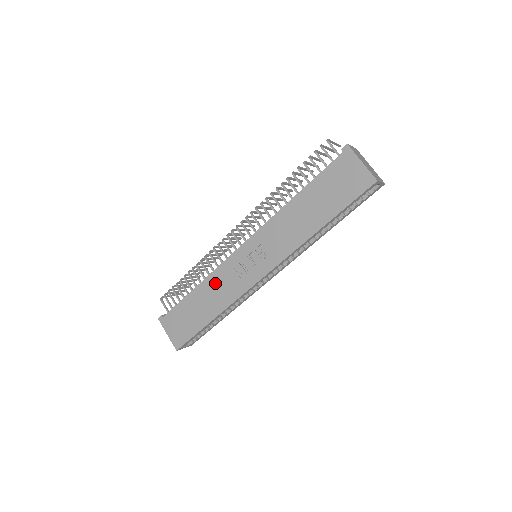
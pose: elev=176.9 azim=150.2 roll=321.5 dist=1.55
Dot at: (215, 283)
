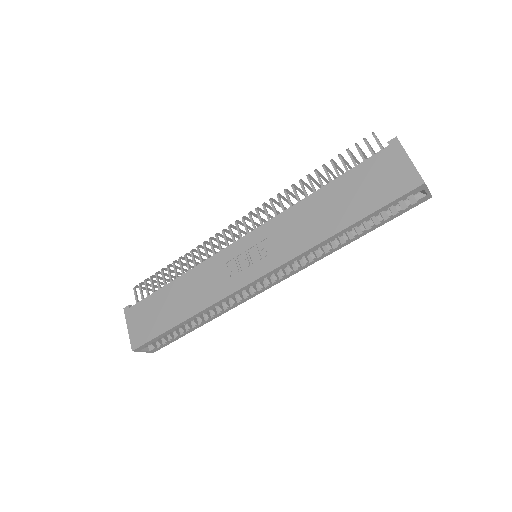
Dot at: (199, 277)
